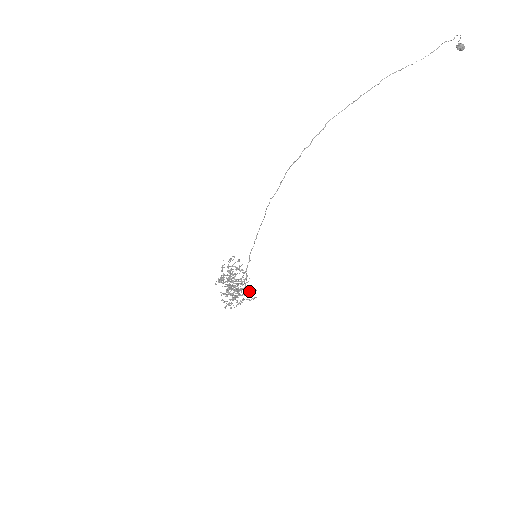
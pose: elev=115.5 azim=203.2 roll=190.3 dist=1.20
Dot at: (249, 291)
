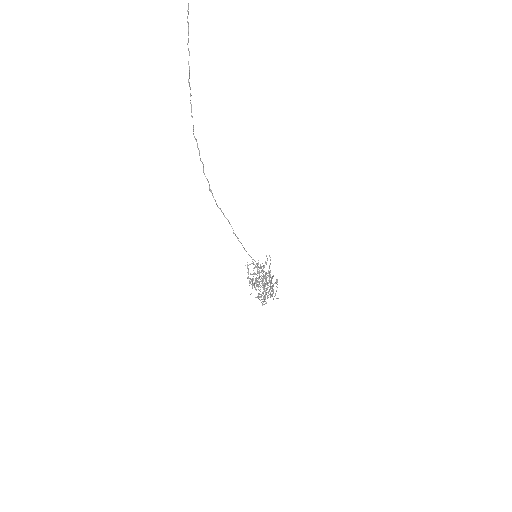
Dot at: (266, 264)
